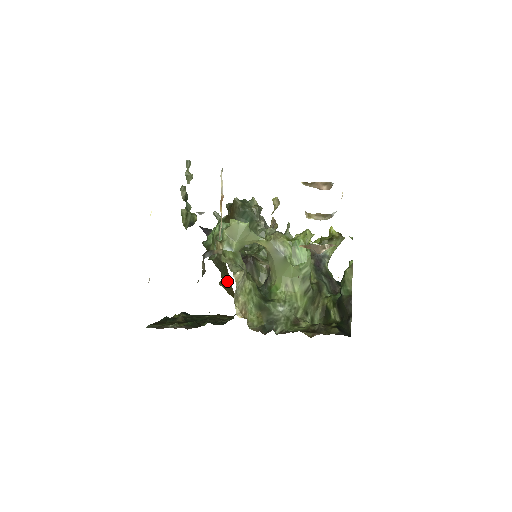
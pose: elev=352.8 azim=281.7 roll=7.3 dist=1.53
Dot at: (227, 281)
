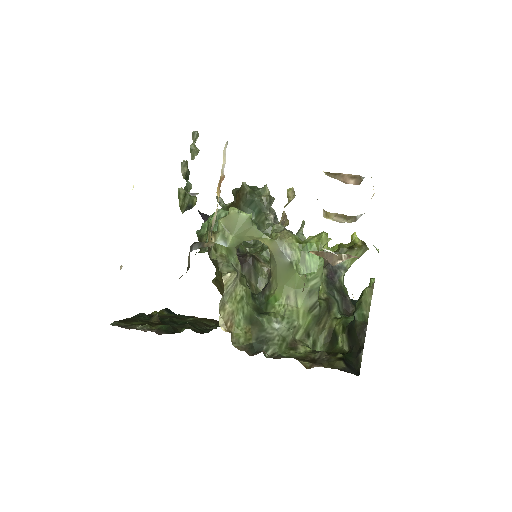
Dot at: (221, 280)
